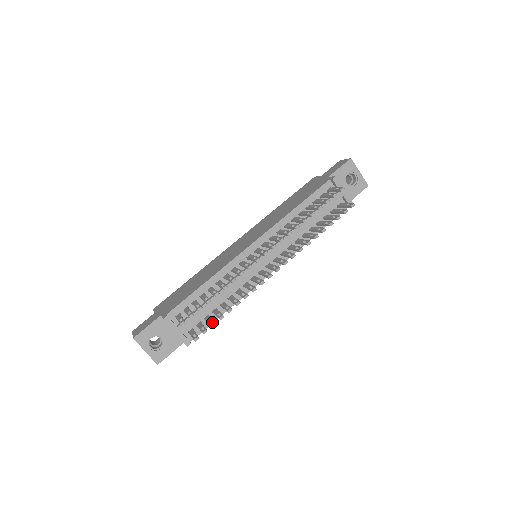
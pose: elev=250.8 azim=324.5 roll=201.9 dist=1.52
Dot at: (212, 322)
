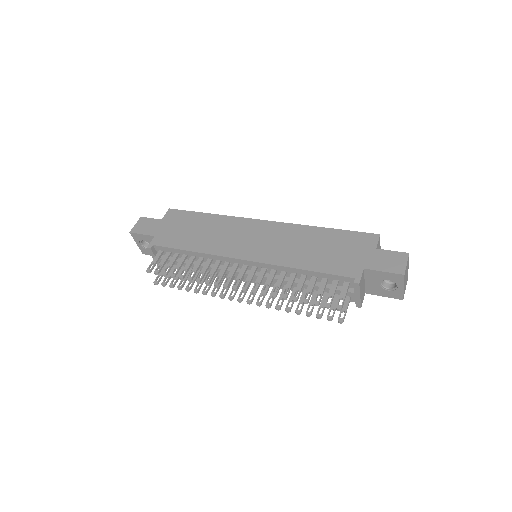
Dot at: (172, 284)
